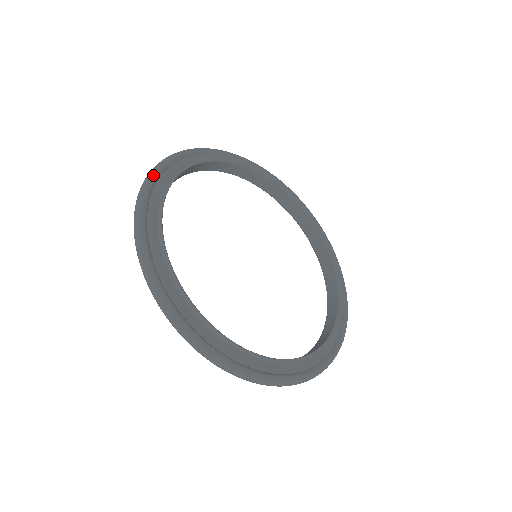
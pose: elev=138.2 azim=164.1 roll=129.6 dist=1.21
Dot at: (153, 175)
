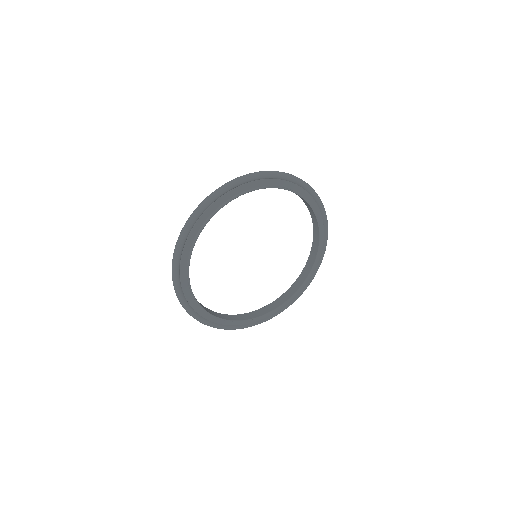
Dot at: (249, 178)
